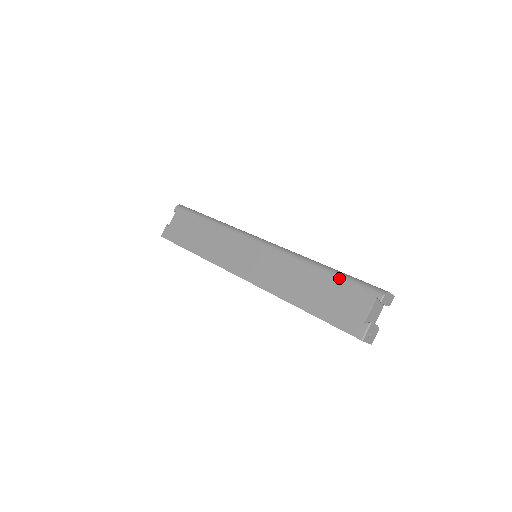
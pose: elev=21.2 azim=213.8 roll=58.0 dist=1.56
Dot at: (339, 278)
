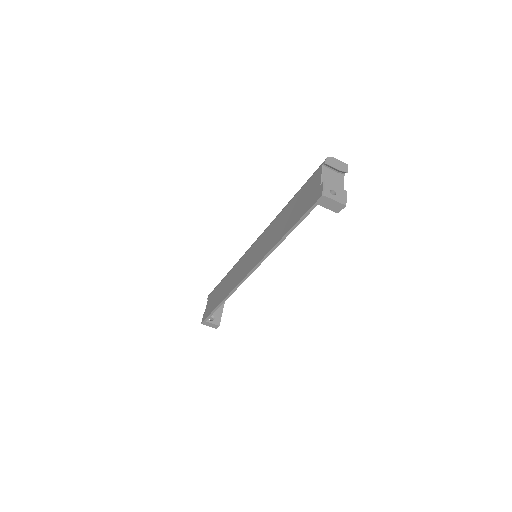
Dot at: (299, 190)
